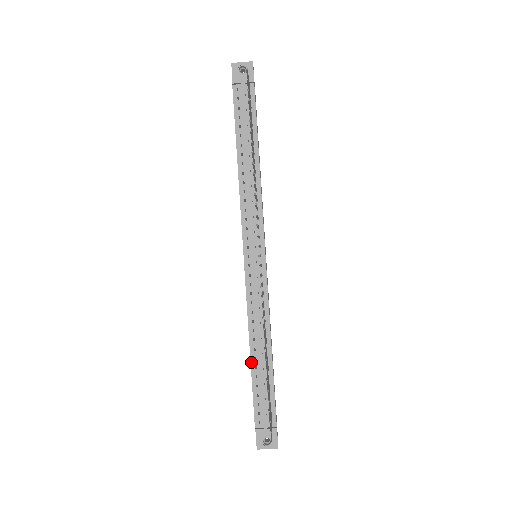
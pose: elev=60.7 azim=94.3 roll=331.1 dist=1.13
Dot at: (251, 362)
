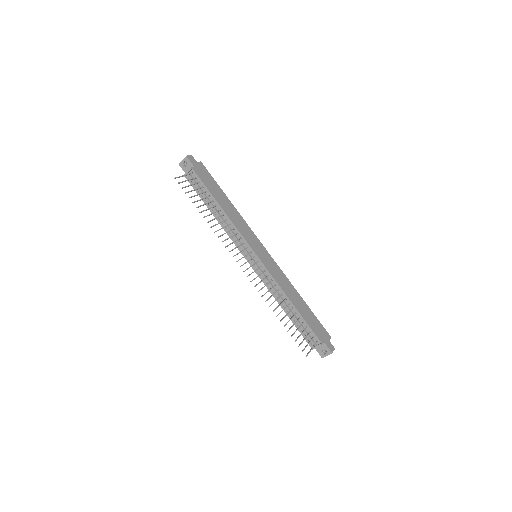
Dot at: (287, 315)
